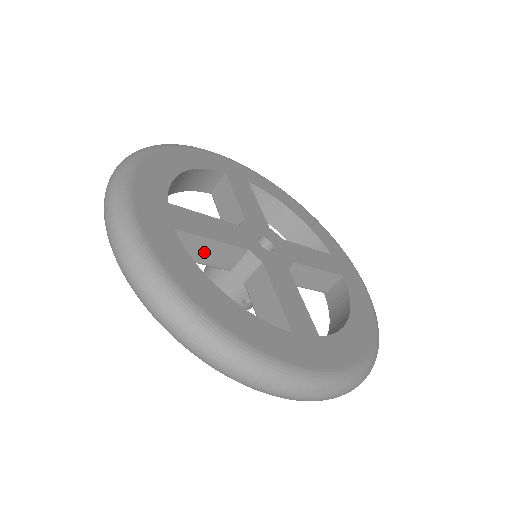
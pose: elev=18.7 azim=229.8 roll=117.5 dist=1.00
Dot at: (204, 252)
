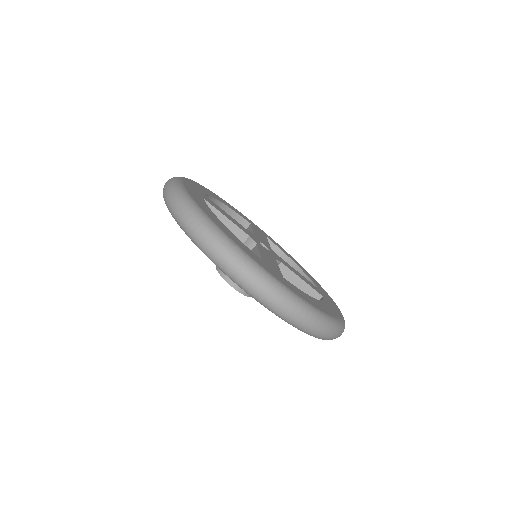
Dot at: occluded
